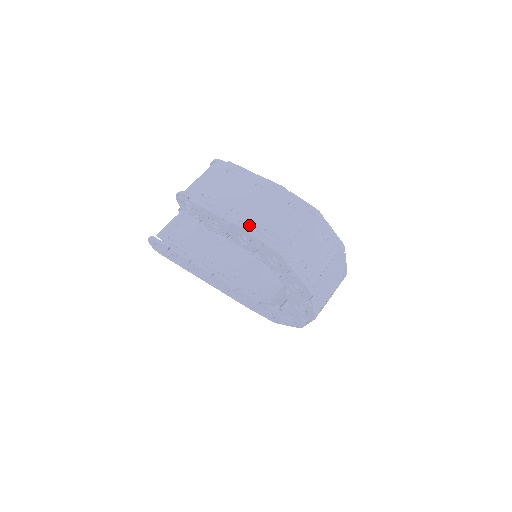
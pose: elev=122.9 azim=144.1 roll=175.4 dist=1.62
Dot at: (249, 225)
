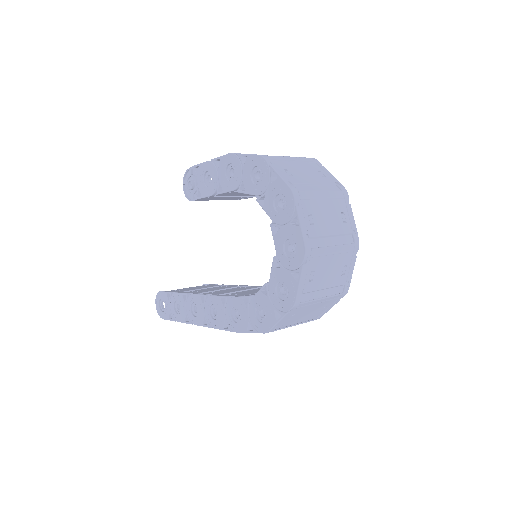
Dot at: occluded
